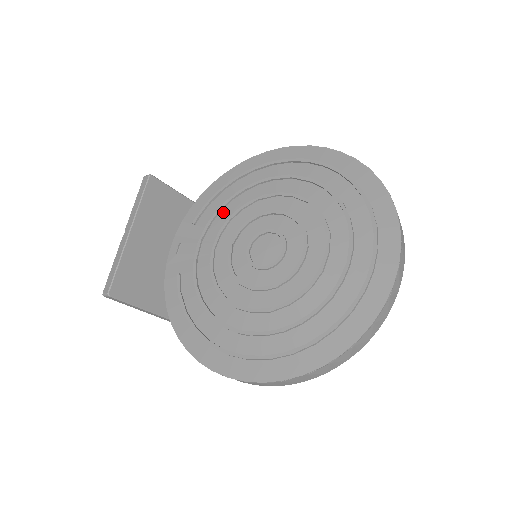
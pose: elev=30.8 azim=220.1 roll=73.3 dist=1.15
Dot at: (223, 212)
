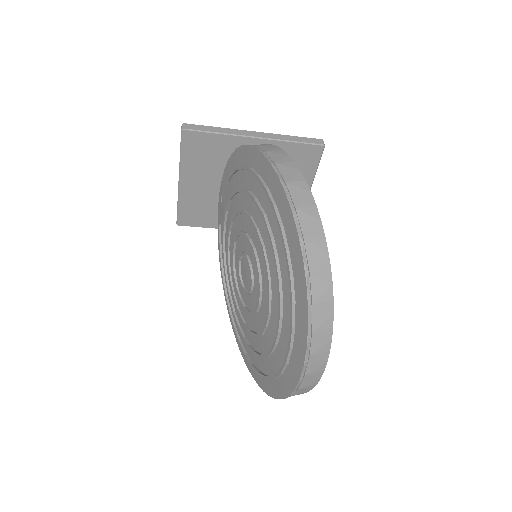
Dot at: (236, 198)
